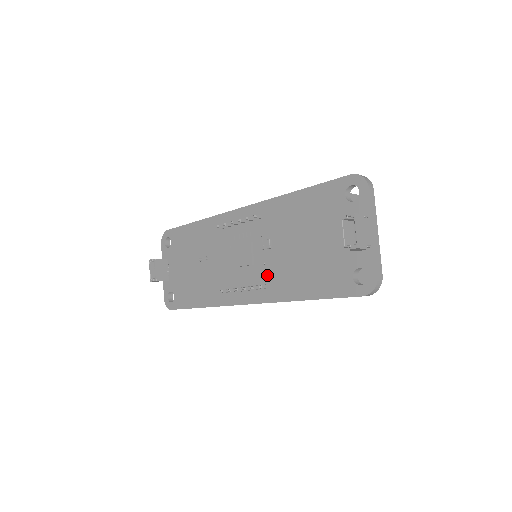
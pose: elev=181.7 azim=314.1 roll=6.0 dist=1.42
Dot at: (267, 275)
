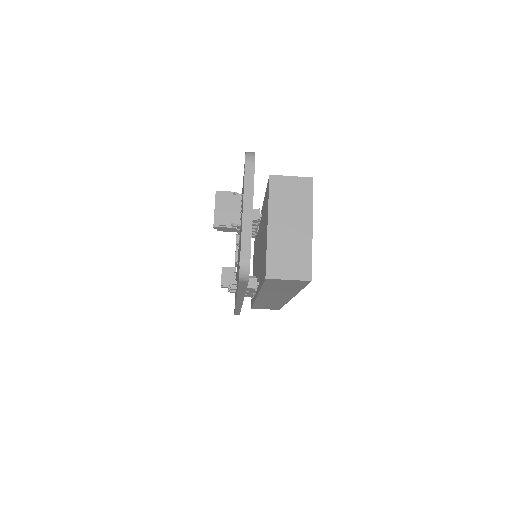
Dot at: occluded
